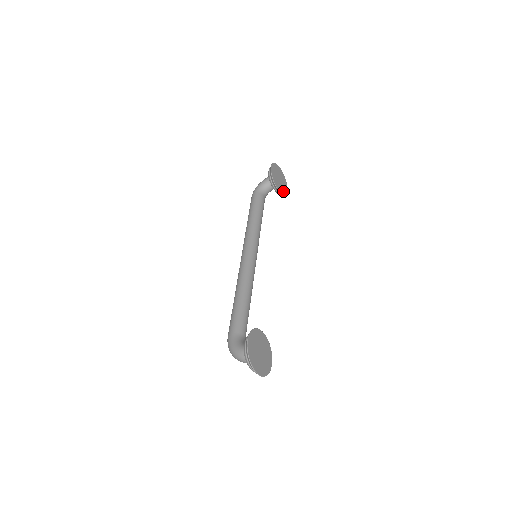
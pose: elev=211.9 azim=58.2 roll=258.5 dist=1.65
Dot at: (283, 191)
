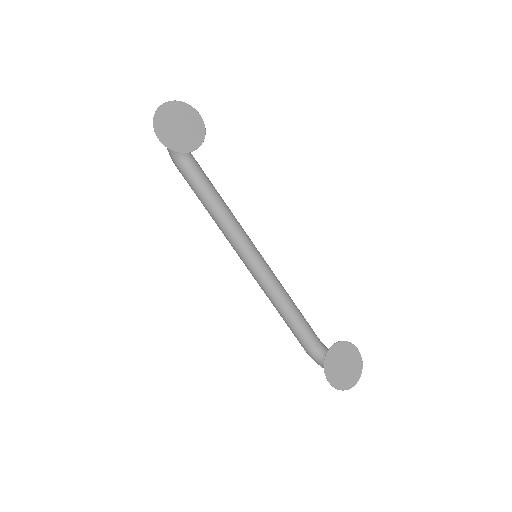
Dot at: (199, 133)
